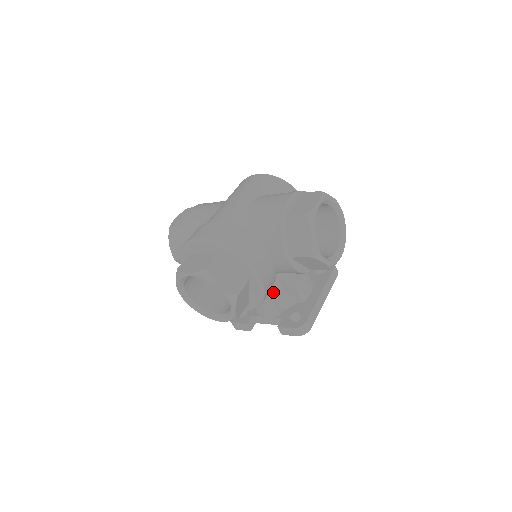
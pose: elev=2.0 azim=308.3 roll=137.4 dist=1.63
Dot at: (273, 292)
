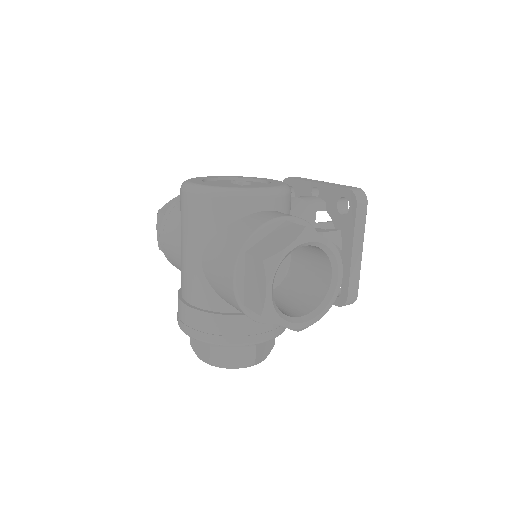
Dot at: occluded
